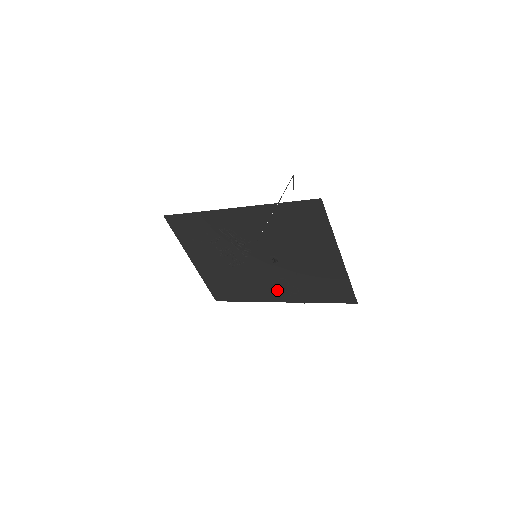
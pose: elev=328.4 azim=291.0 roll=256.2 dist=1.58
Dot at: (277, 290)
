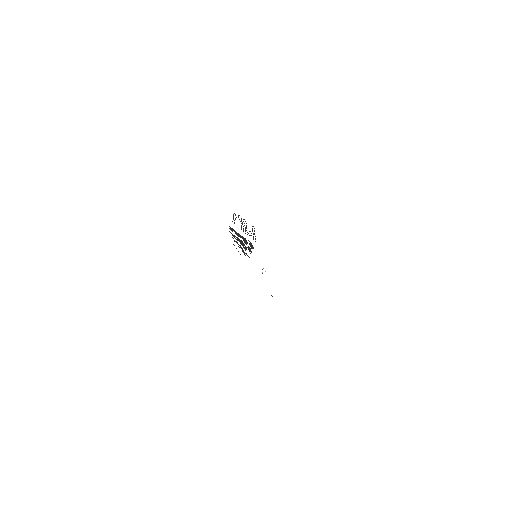
Dot at: occluded
